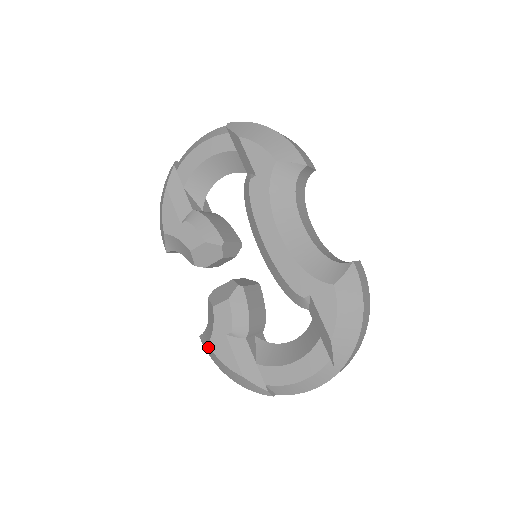
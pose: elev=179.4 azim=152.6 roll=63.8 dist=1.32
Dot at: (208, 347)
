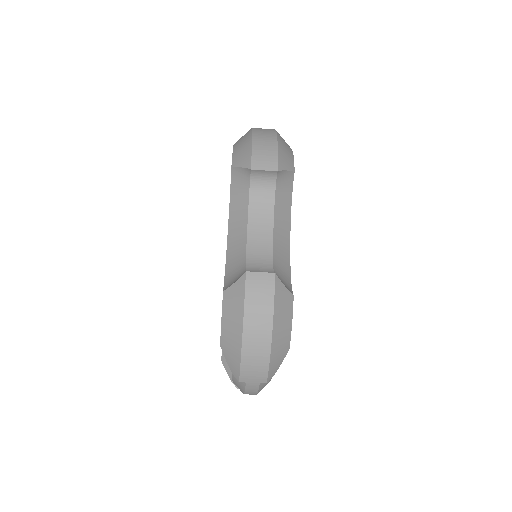
Dot at: occluded
